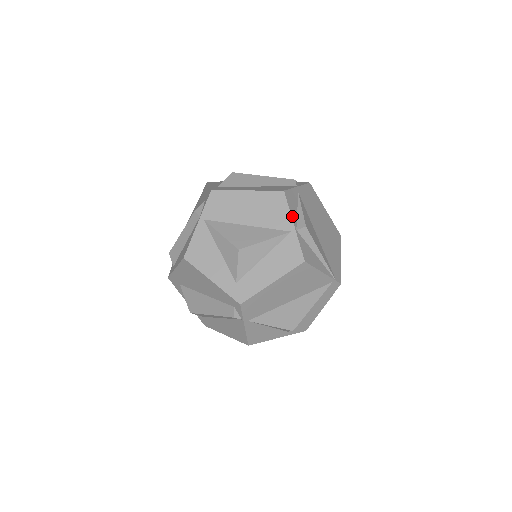
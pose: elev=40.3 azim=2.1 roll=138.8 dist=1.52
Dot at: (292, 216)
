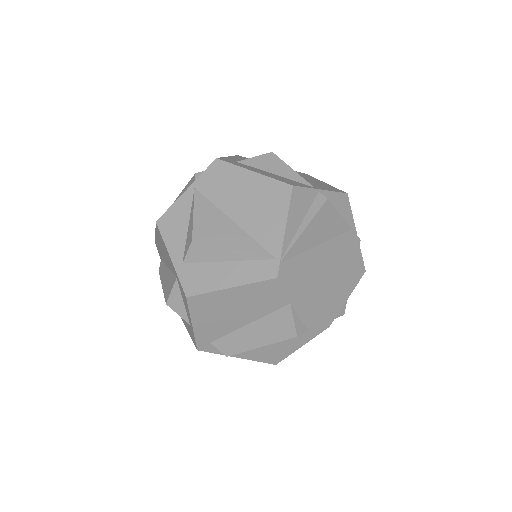
Dot at: (329, 193)
